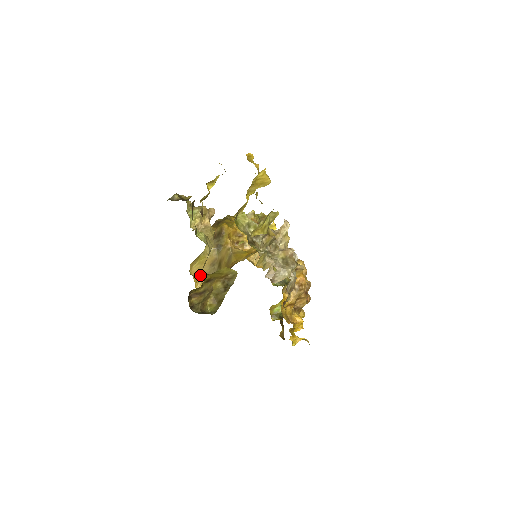
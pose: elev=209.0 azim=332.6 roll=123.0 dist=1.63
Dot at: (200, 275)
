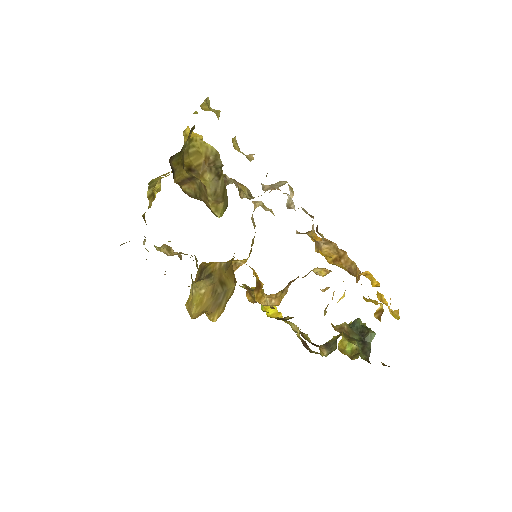
Dot at: (207, 312)
